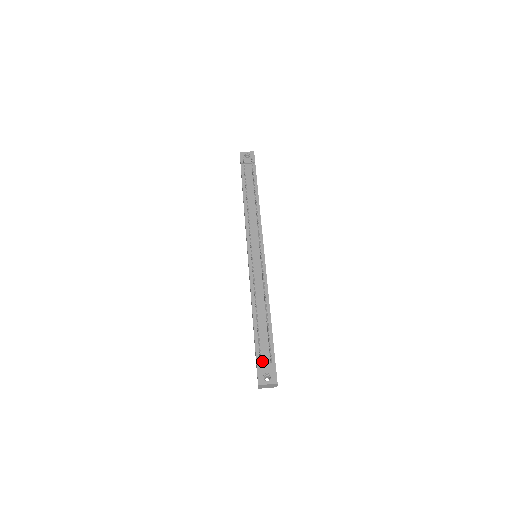
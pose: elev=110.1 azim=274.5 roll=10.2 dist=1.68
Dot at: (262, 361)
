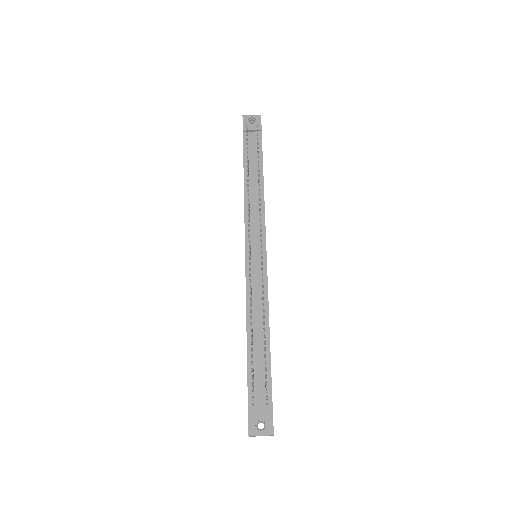
Dot at: (255, 402)
